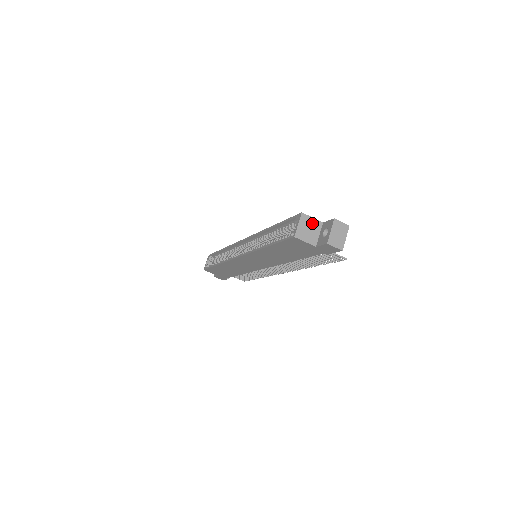
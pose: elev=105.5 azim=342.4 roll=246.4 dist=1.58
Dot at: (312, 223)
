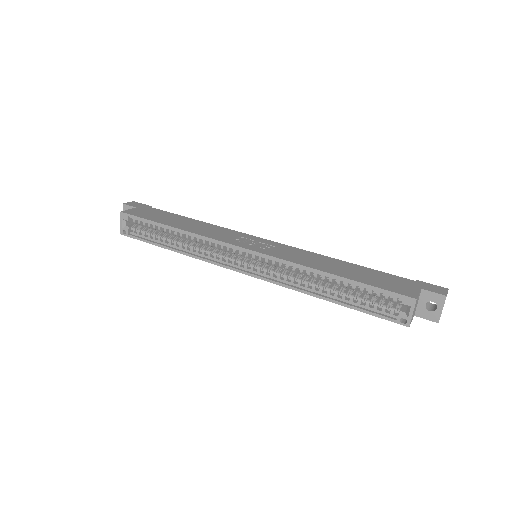
Dot at: occluded
